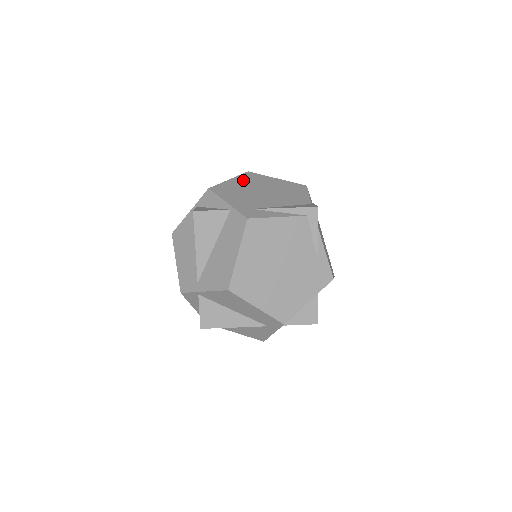
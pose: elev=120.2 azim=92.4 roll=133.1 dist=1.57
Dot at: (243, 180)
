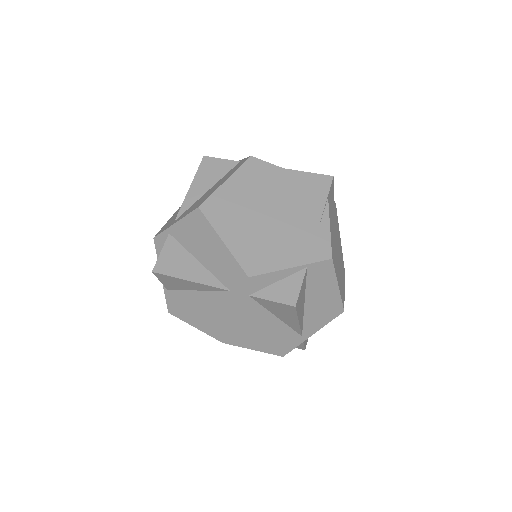
Dot at: occluded
